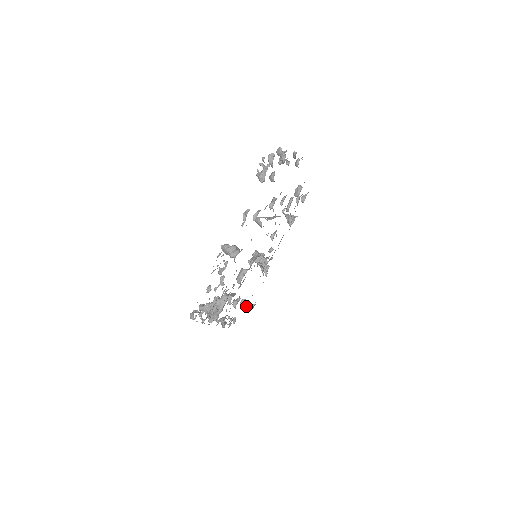
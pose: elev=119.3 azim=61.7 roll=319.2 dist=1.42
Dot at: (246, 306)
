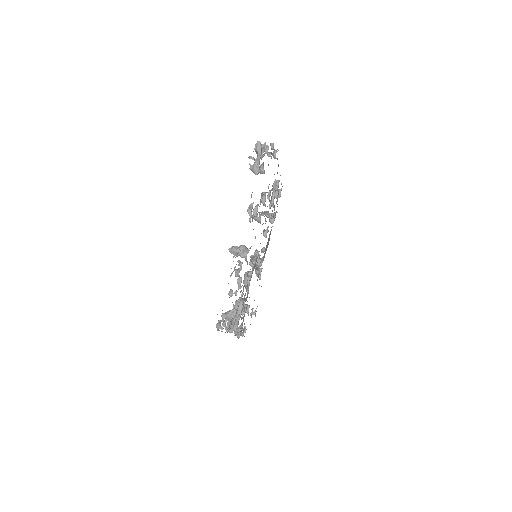
Dot at: (250, 313)
